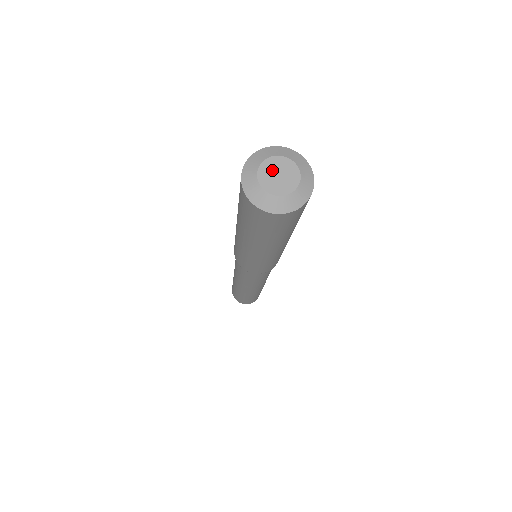
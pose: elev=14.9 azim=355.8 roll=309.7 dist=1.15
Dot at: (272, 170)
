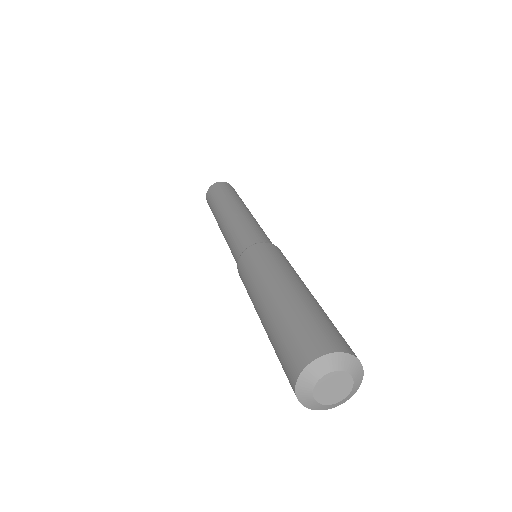
Dot at: (325, 389)
